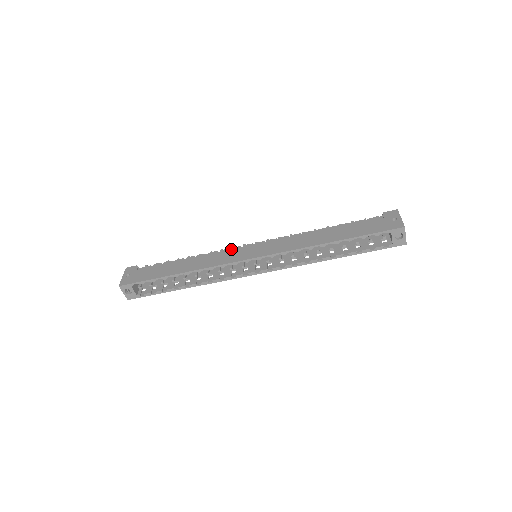
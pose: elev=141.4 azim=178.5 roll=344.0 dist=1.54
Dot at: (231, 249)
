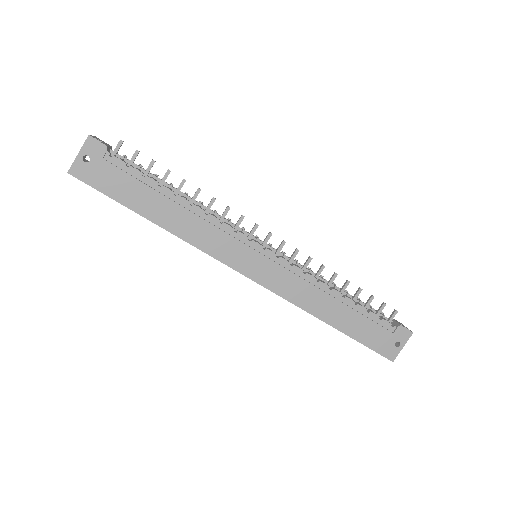
Dot at: (236, 233)
